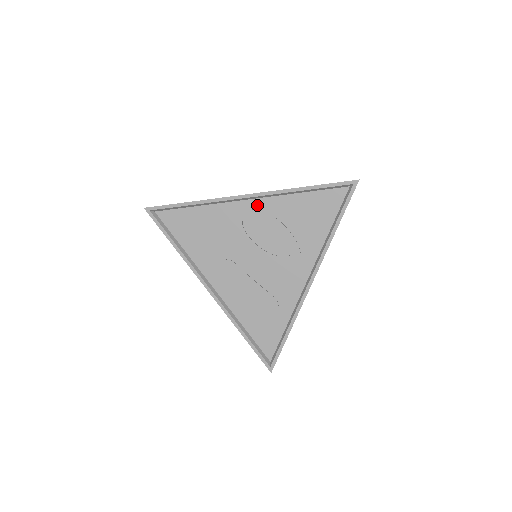
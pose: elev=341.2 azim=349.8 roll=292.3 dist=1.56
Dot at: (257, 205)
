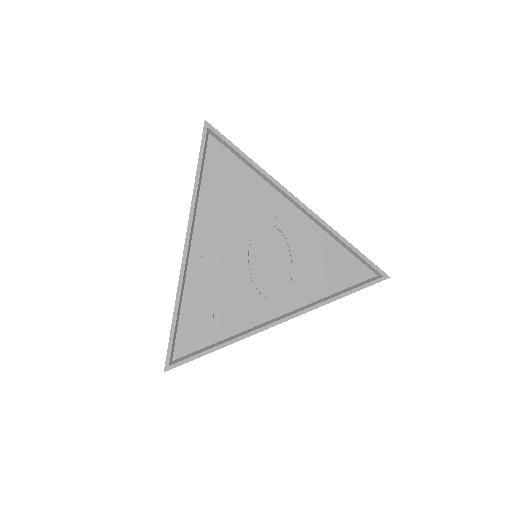
Dot at: (298, 217)
